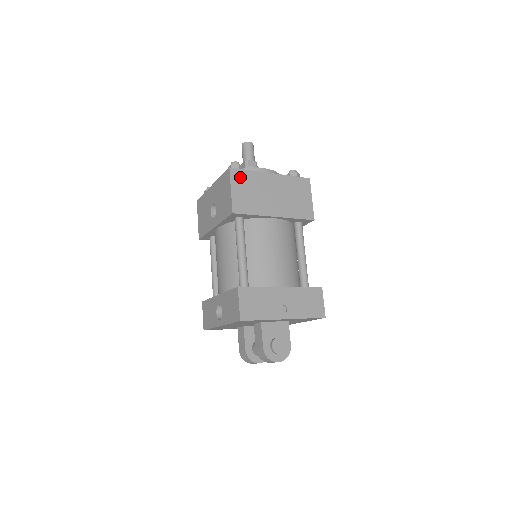
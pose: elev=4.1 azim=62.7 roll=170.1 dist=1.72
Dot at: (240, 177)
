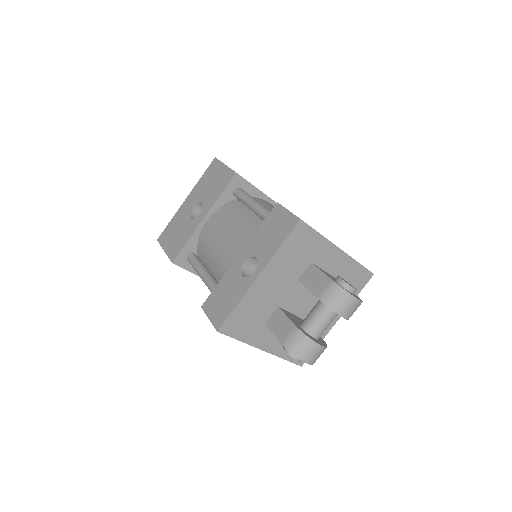
Dot at: occluded
